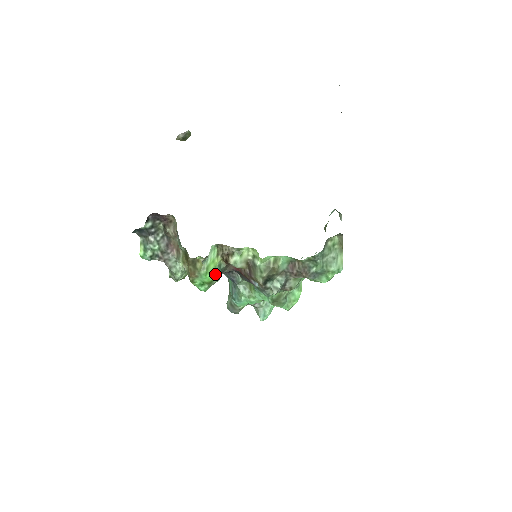
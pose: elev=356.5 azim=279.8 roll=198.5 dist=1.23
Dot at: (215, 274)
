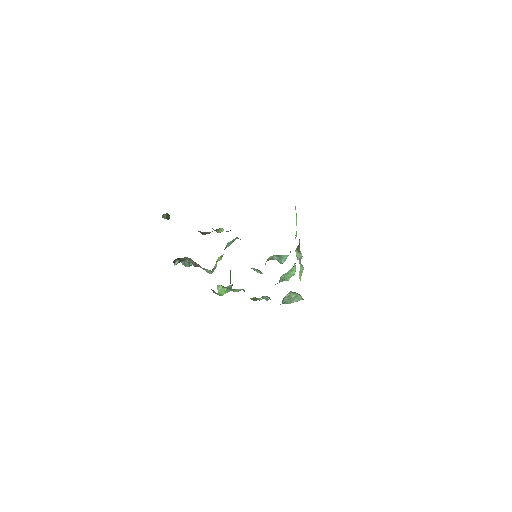
Dot at: occluded
